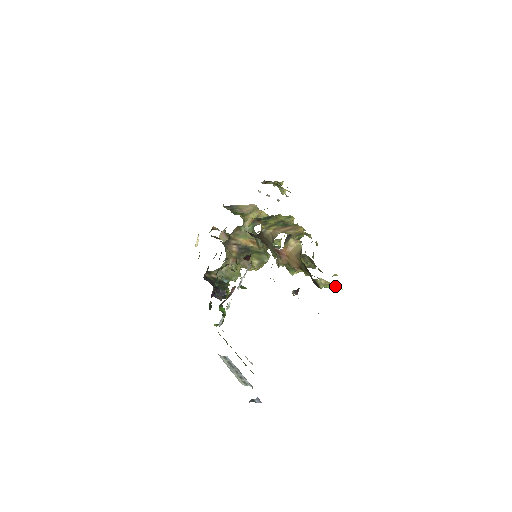
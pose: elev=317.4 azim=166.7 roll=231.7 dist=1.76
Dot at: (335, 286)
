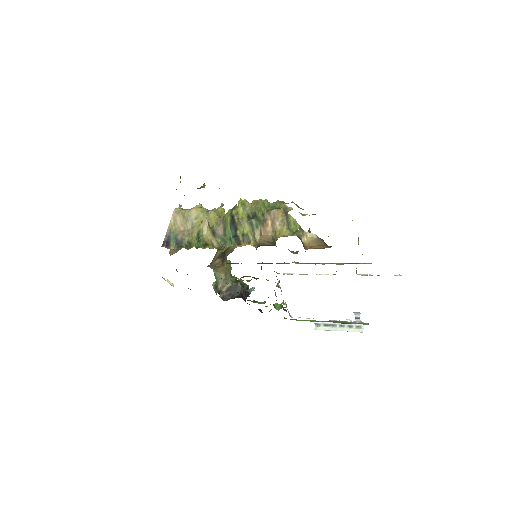
Dot at: occluded
